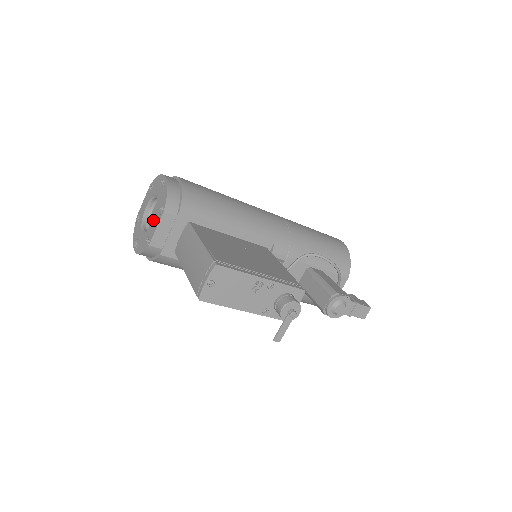
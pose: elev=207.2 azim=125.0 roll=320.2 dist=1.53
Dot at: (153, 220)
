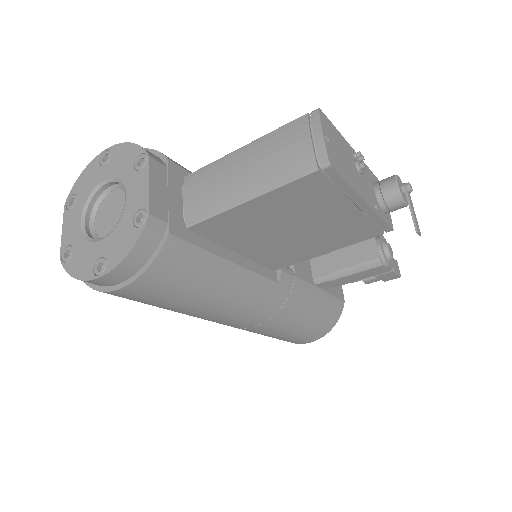
Dot at: (126, 193)
